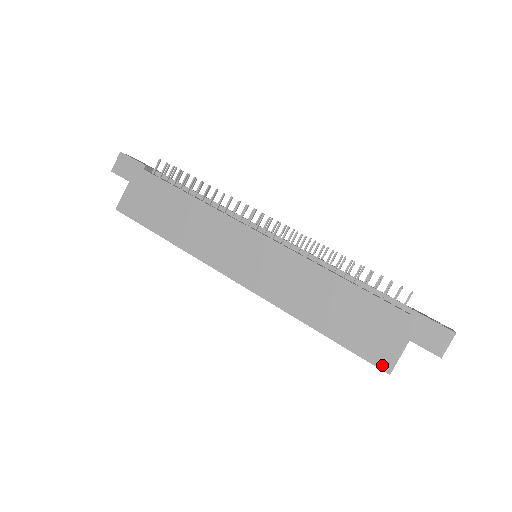
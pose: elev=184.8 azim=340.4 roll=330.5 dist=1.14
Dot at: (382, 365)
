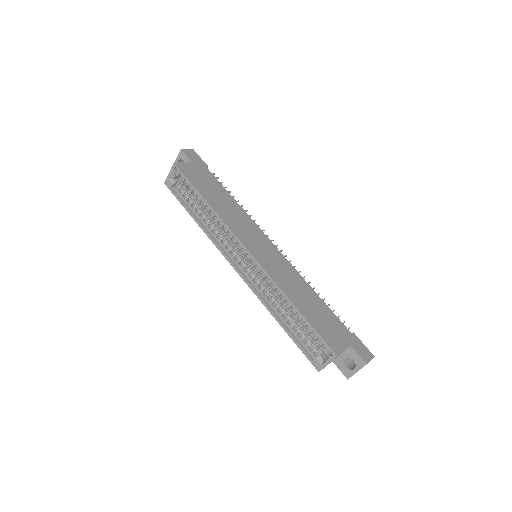
Dot at: (333, 348)
